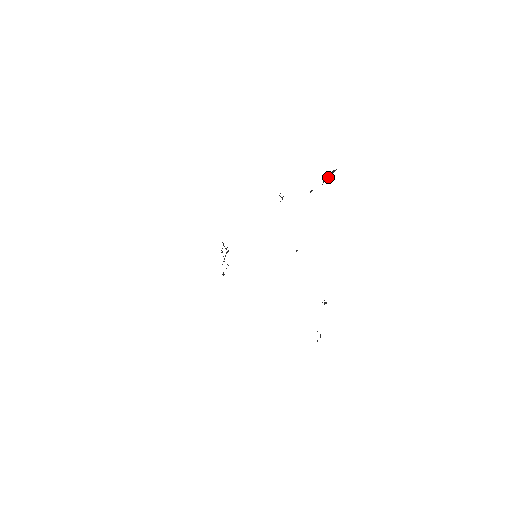
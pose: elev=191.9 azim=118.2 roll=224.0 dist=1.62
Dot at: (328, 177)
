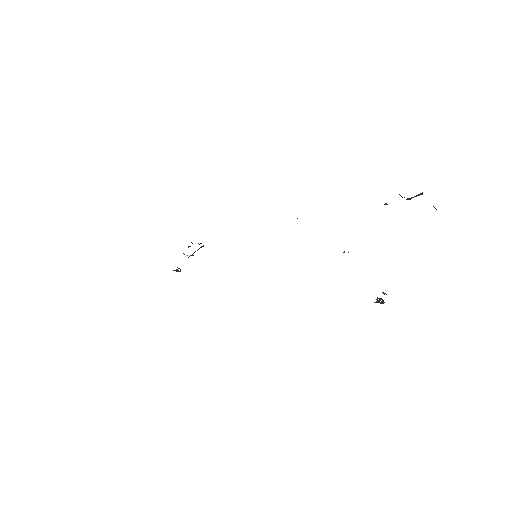
Dot at: (412, 197)
